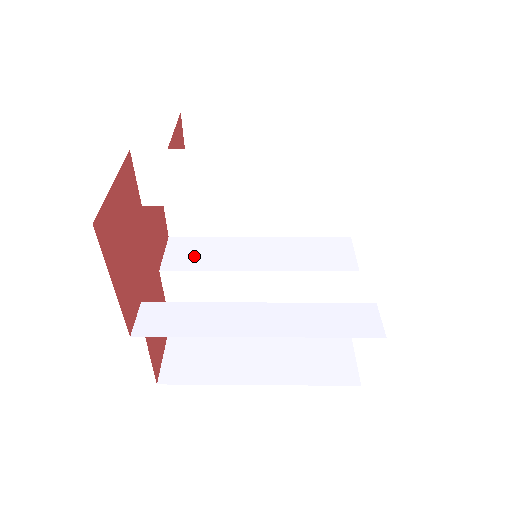
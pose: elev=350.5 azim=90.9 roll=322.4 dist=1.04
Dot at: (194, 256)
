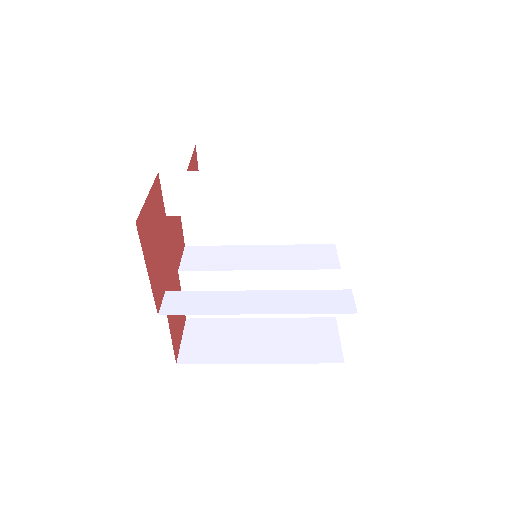
Dot at: (206, 260)
